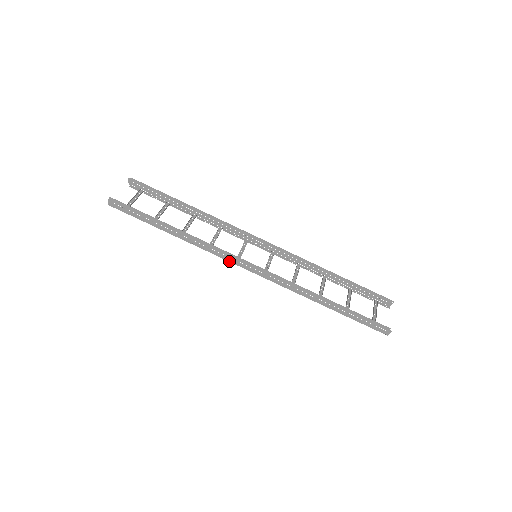
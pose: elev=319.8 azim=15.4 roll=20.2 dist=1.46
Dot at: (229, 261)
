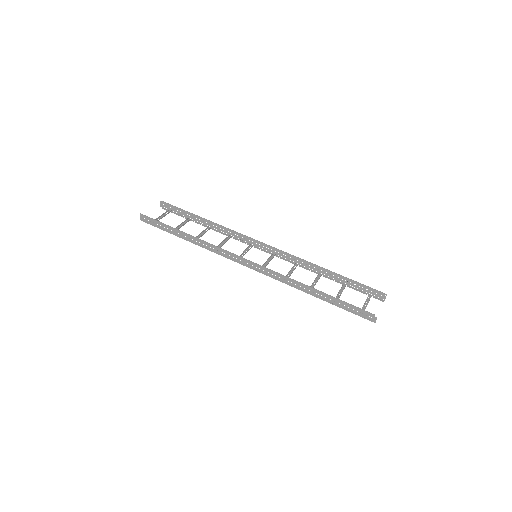
Dot at: occluded
